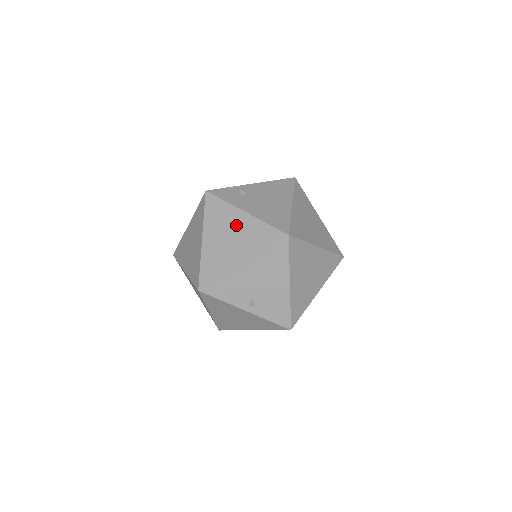
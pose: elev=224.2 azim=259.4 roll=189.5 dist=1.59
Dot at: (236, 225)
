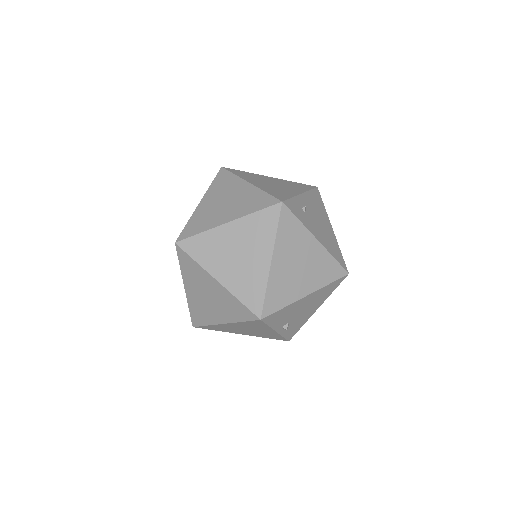
Dot at: (307, 252)
